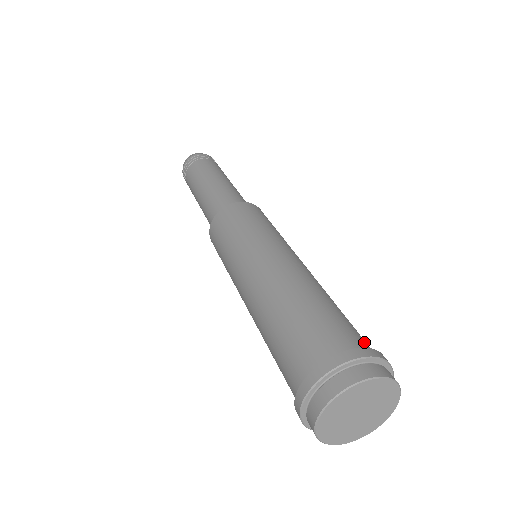
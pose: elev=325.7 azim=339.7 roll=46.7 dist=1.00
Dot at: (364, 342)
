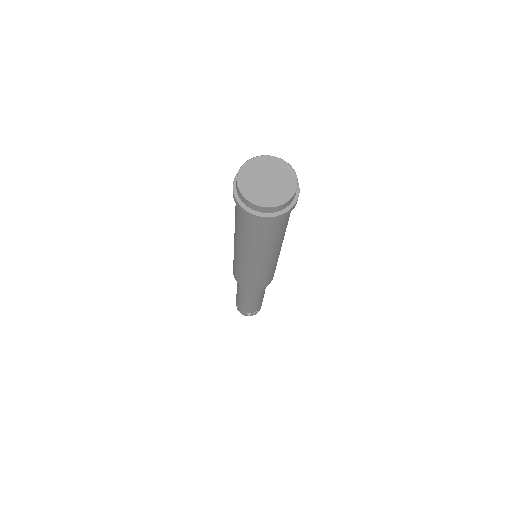
Dot at: occluded
